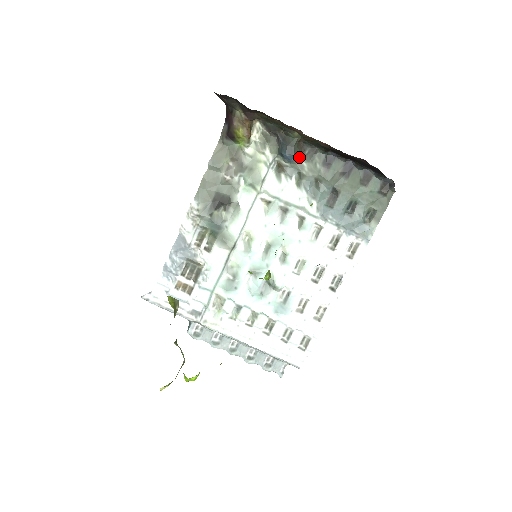
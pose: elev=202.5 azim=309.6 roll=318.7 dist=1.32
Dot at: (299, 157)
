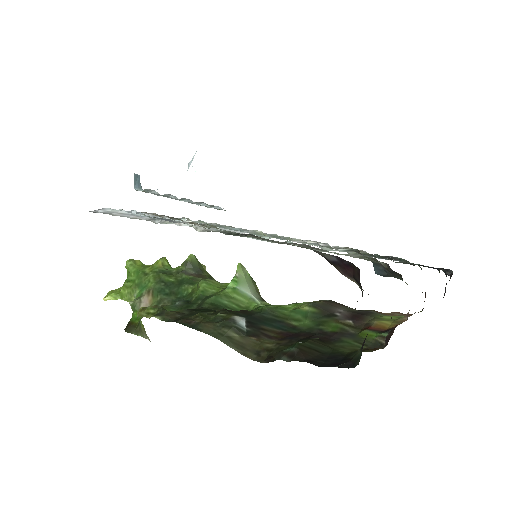
Dot at: occluded
